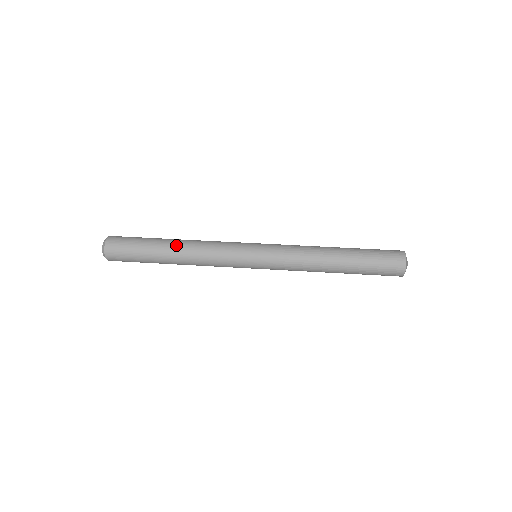
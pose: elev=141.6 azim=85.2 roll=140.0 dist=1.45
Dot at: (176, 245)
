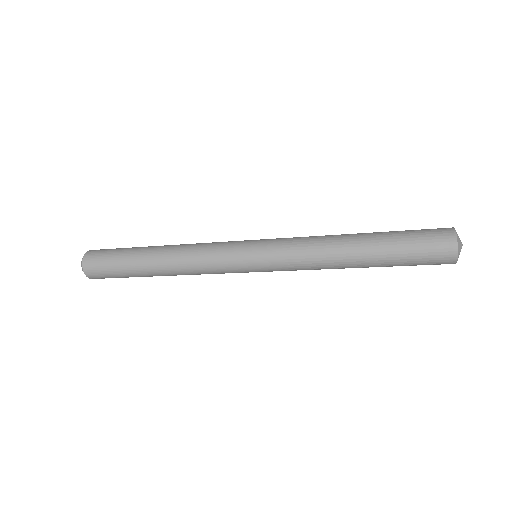
Dot at: occluded
